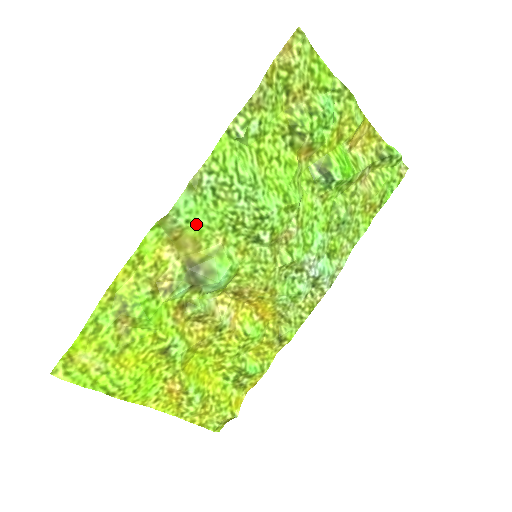
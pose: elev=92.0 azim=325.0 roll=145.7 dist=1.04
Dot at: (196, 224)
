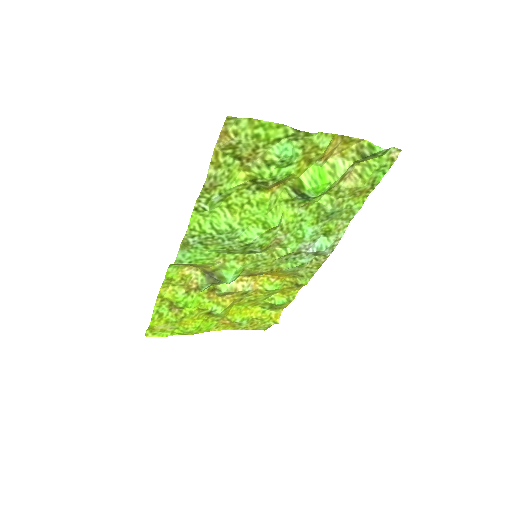
Dot at: (197, 261)
